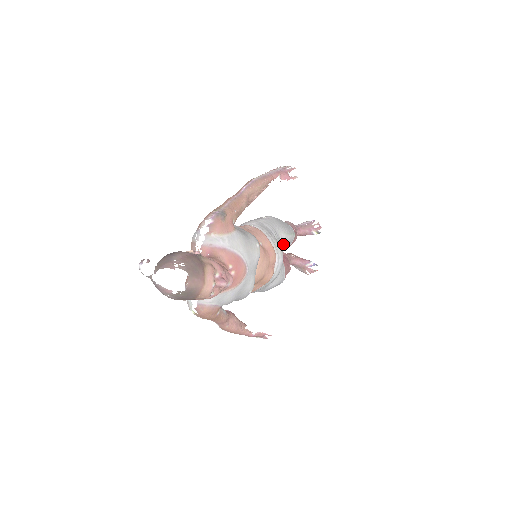
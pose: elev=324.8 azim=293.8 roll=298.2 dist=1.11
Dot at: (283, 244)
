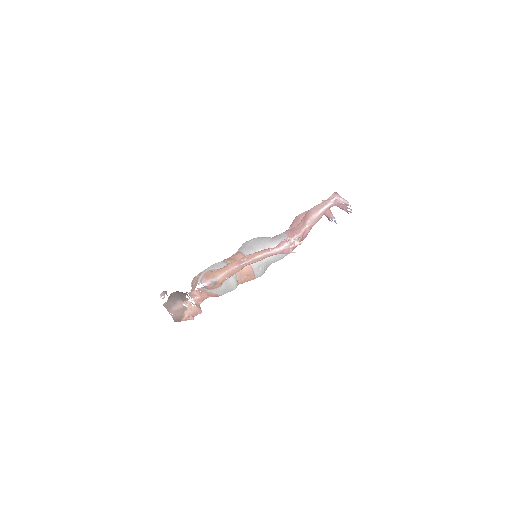
Dot at: occluded
